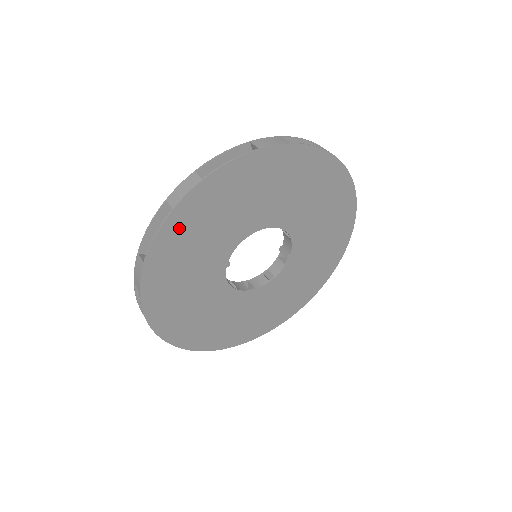
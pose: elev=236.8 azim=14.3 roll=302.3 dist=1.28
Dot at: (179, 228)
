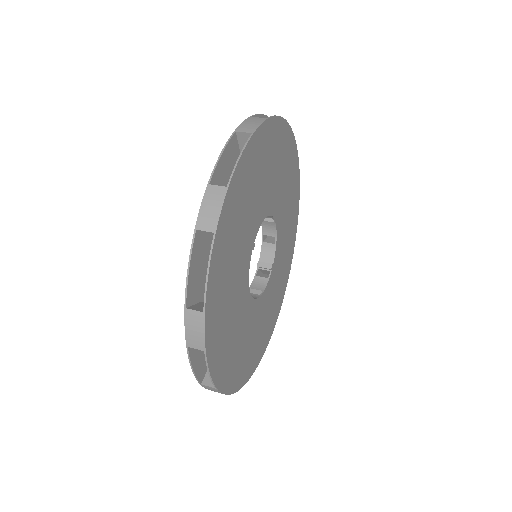
Dot at: (250, 162)
